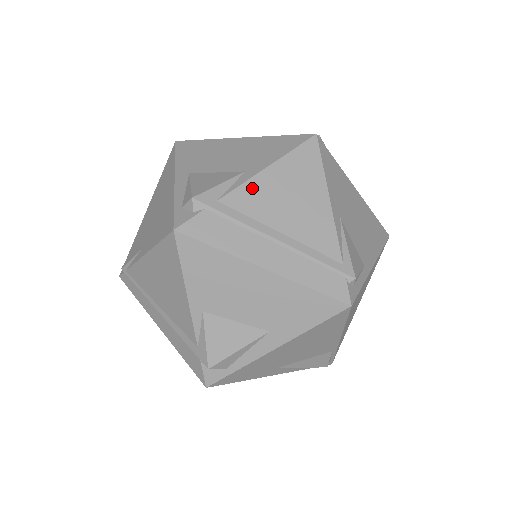
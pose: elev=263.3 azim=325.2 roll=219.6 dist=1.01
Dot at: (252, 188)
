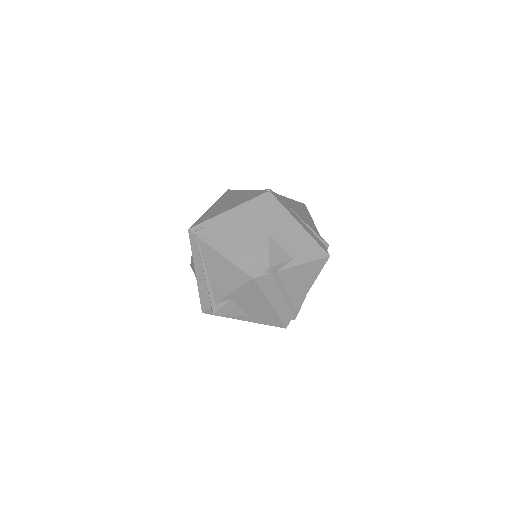
Dot at: (291, 271)
